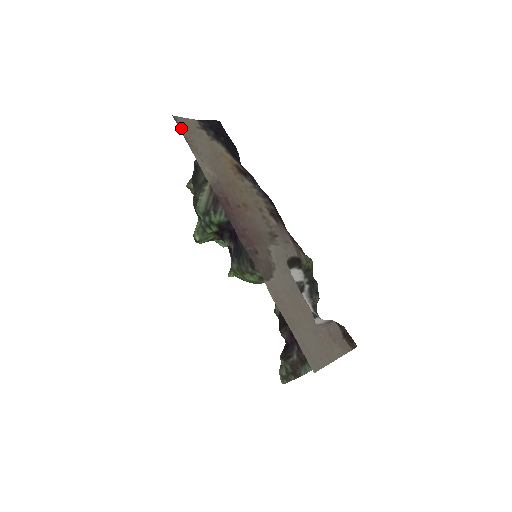
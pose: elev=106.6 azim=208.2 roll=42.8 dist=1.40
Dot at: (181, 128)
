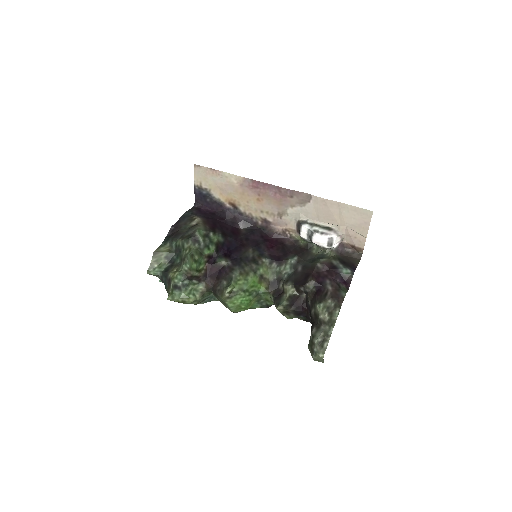
Dot at: (204, 168)
